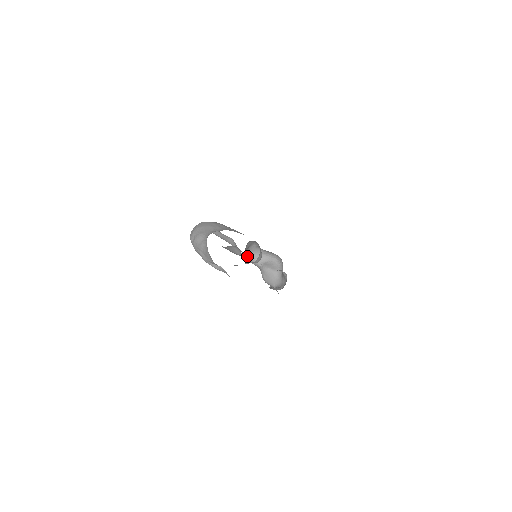
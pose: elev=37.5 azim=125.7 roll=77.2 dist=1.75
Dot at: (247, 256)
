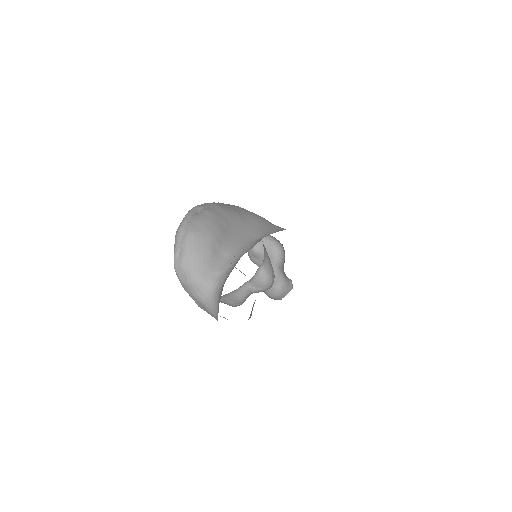
Dot at: occluded
